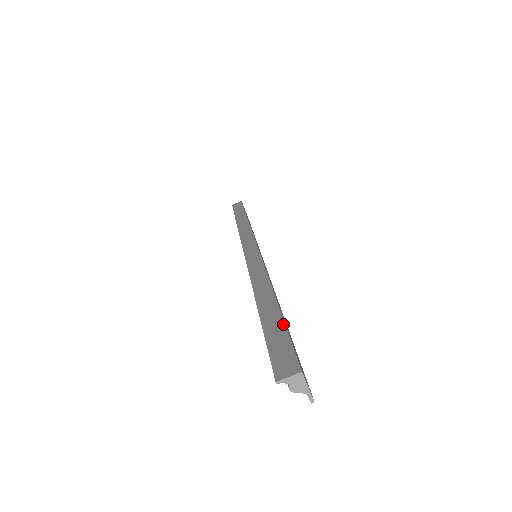
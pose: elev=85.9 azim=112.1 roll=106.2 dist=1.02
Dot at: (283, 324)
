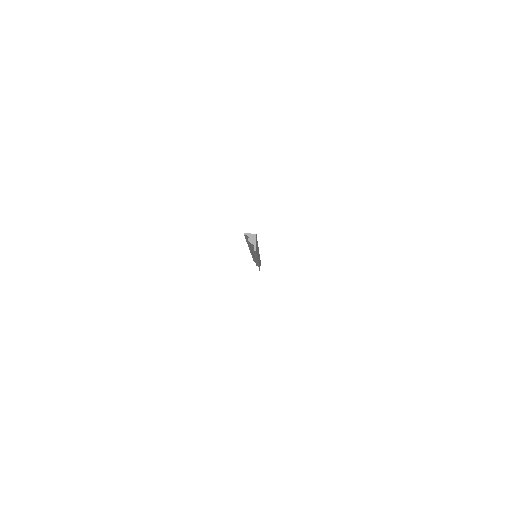
Dot at: occluded
